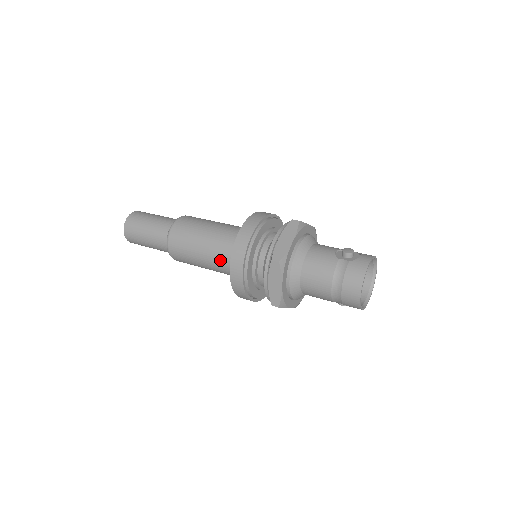
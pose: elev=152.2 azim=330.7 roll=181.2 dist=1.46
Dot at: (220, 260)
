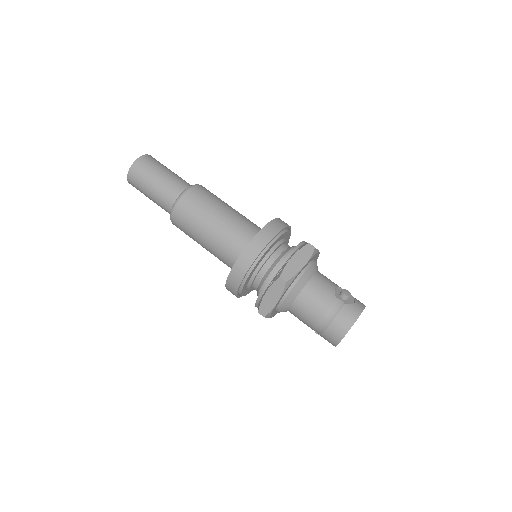
Dot at: (223, 248)
